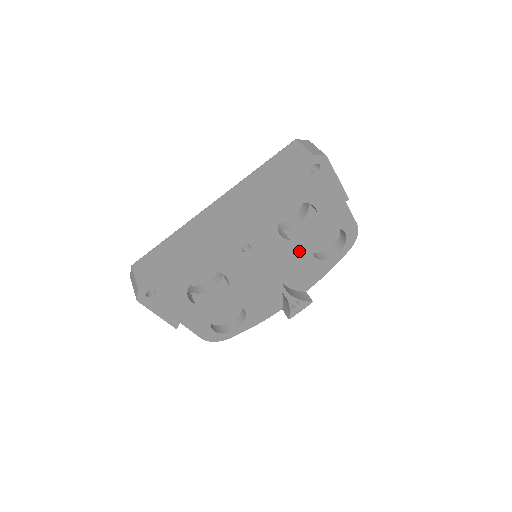
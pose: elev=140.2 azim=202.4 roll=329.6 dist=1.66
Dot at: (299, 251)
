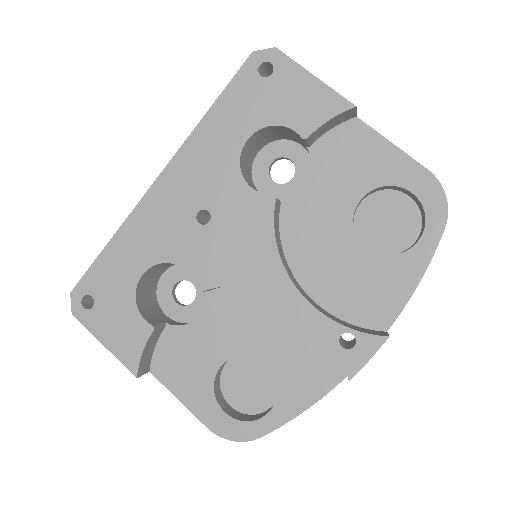
Dot at: (329, 238)
